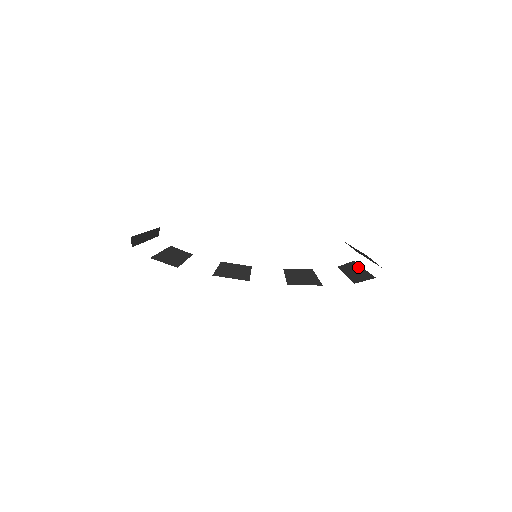
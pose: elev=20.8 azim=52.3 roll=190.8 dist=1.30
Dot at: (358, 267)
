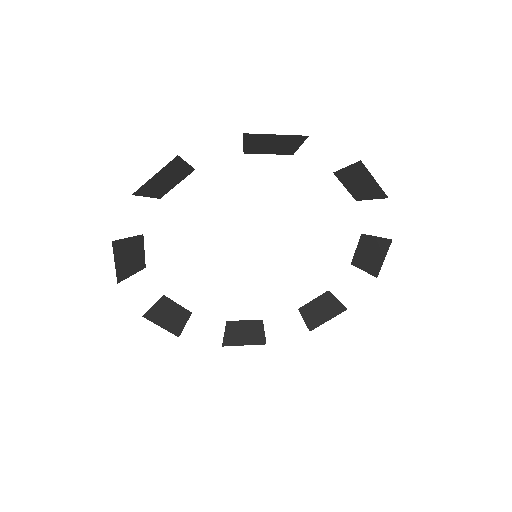
Dot at: (345, 174)
